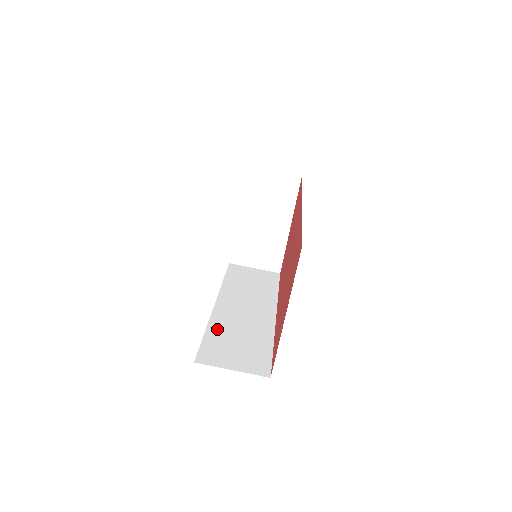
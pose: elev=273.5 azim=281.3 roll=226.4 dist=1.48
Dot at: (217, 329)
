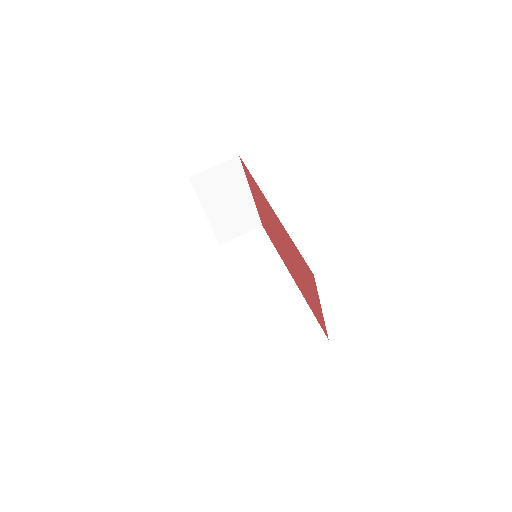
Dot at: (265, 324)
